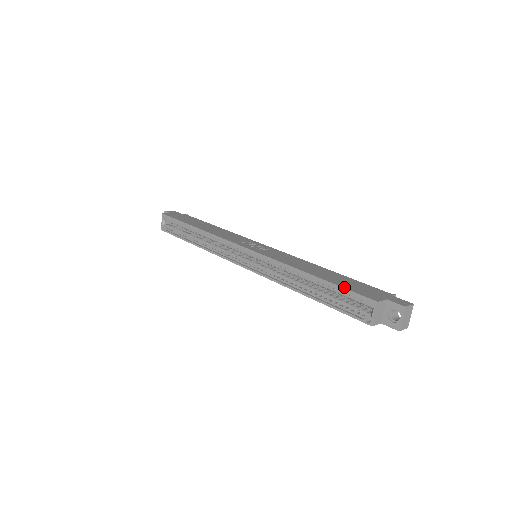
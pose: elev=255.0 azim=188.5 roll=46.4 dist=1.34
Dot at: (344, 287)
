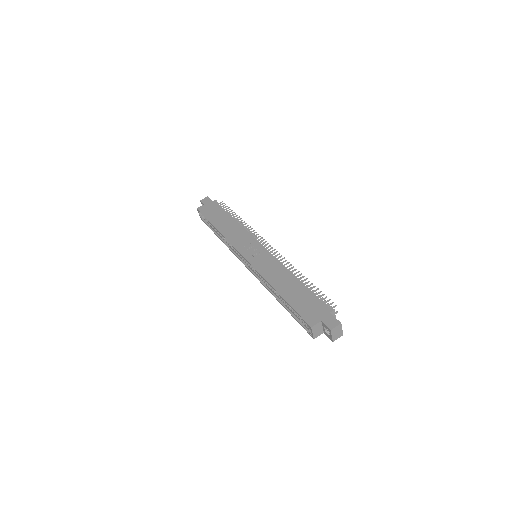
Dot at: (295, 309)
